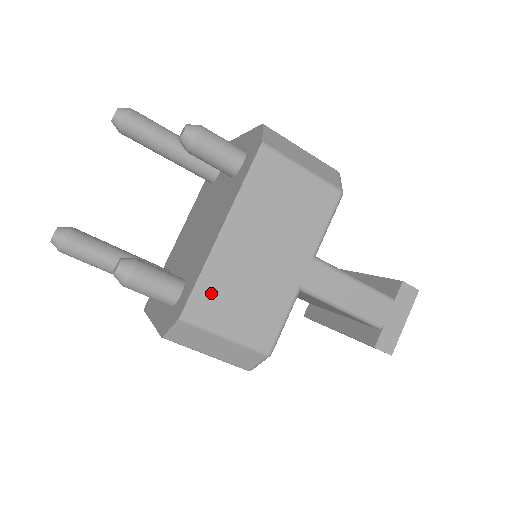
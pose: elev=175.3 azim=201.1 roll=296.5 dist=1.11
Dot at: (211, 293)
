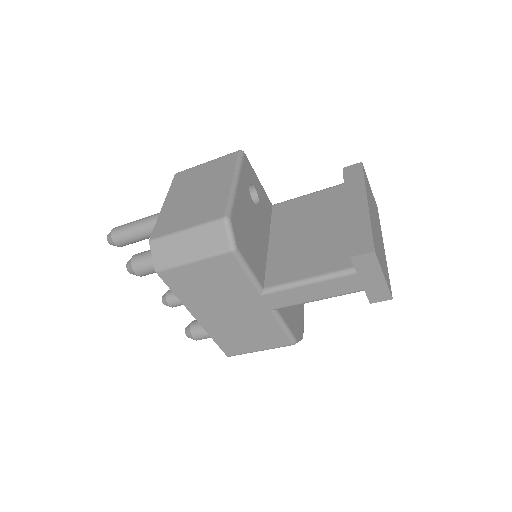
Dot at: (228, 342)
